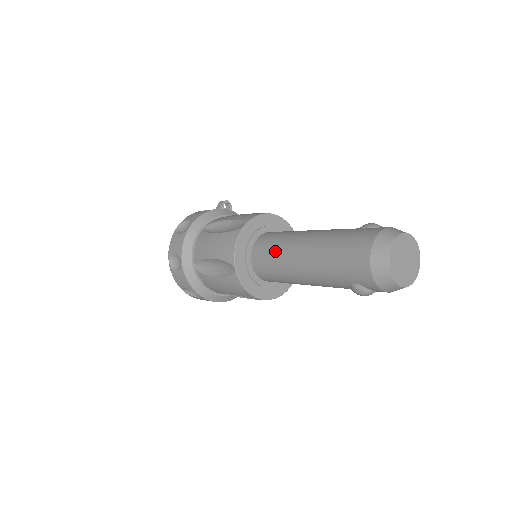
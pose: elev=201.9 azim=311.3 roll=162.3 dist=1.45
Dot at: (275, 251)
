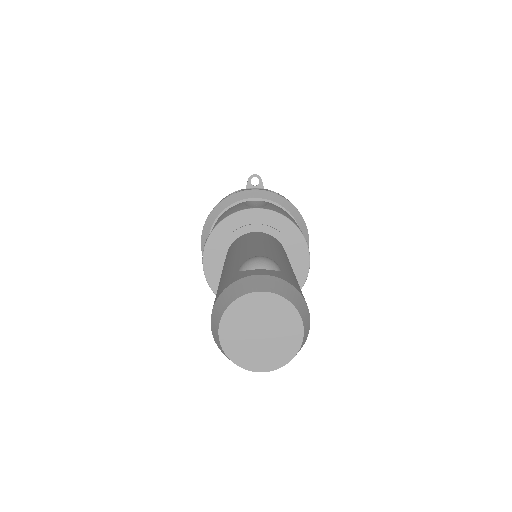
Dot at: occluded
